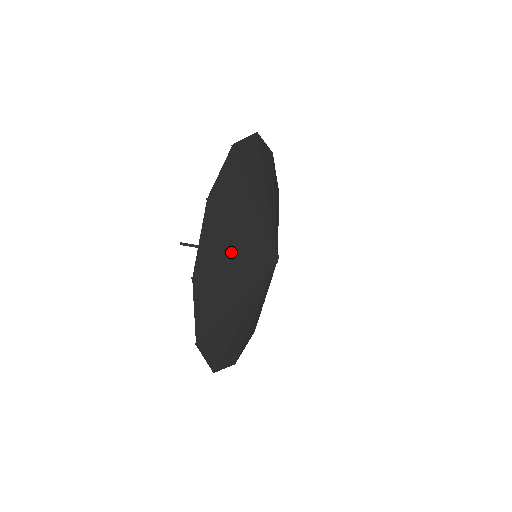
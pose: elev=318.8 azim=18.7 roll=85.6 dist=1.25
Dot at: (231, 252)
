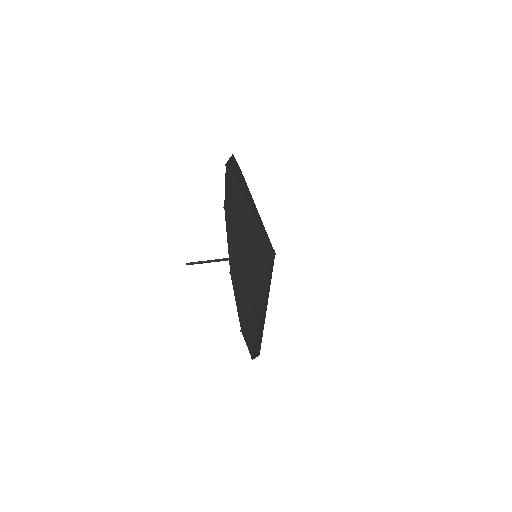
Dot at: (247, 250)
